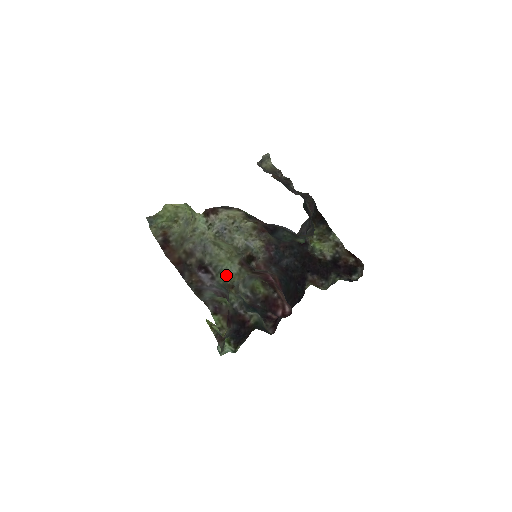
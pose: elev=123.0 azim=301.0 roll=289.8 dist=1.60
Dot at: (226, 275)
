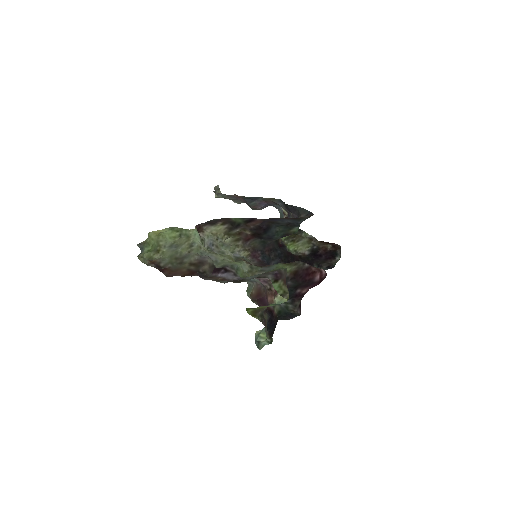
Dot at: (243, 272)
